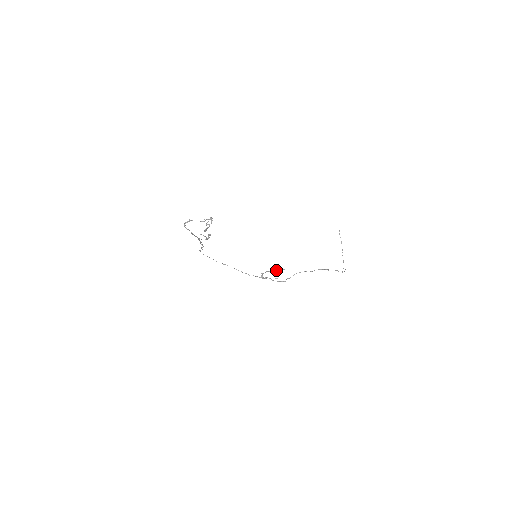
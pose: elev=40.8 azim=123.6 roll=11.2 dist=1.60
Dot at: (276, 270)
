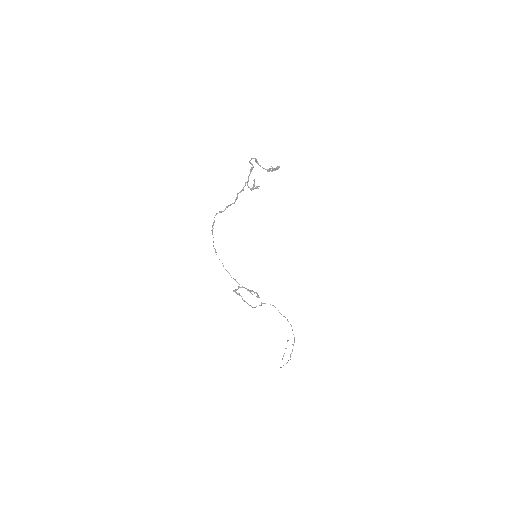
Dot at: occluded
